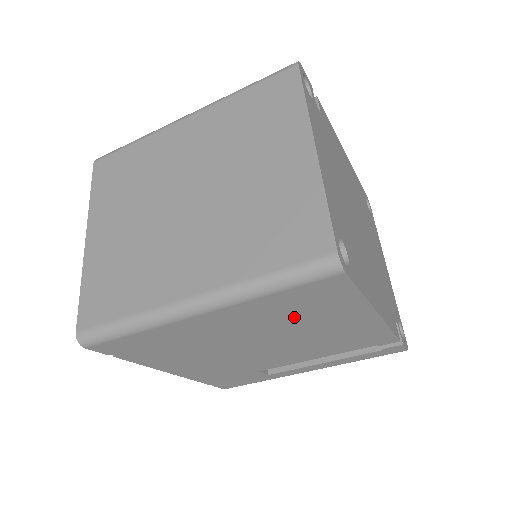
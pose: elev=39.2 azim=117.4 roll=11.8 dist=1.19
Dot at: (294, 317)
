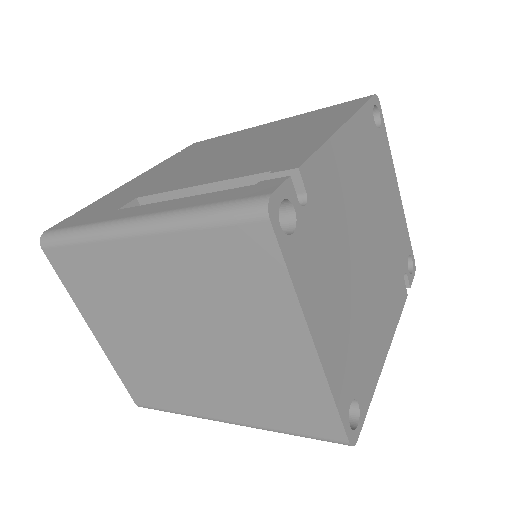
Dot at: occluded
